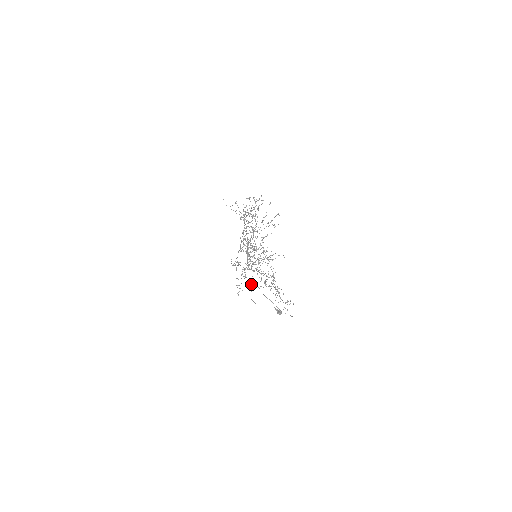
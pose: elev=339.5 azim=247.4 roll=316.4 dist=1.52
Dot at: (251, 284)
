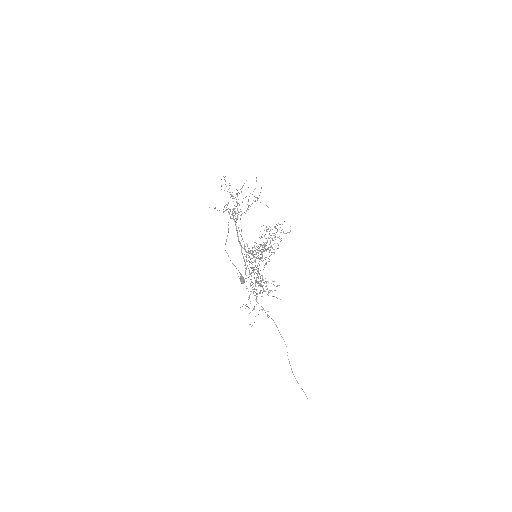
Dot at: occluded
